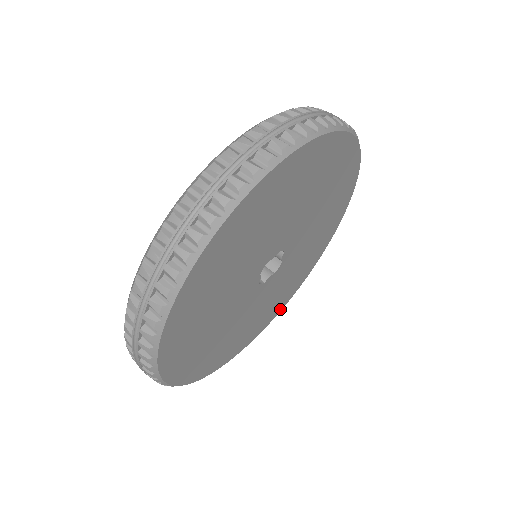
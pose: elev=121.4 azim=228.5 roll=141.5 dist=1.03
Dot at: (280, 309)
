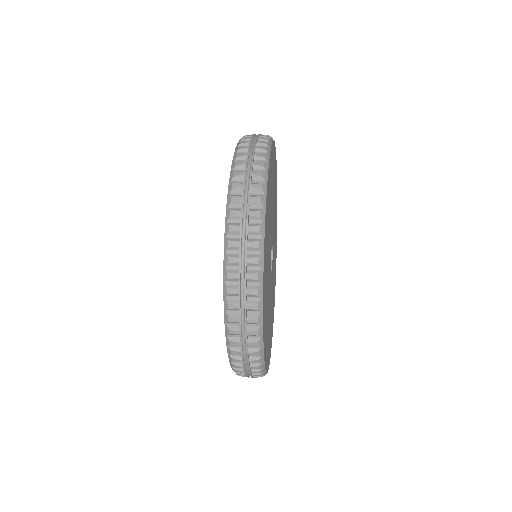
Dot at: occluded
